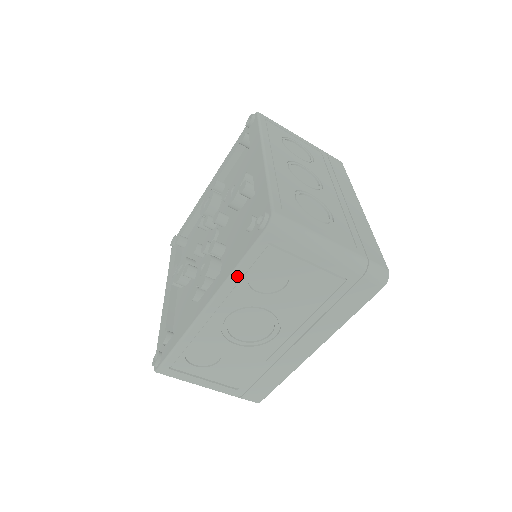
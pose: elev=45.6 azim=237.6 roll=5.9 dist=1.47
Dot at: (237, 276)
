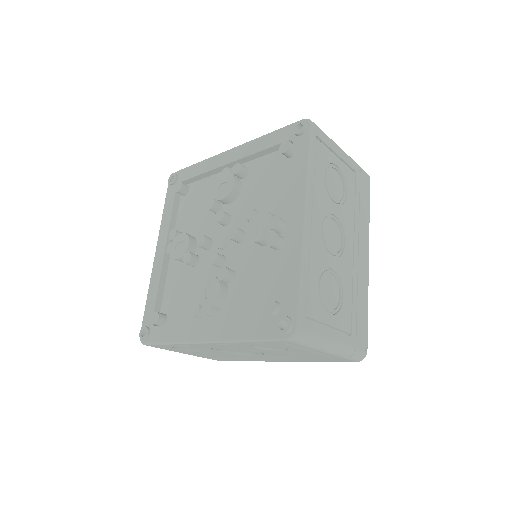
Dot at: (244, 343)
